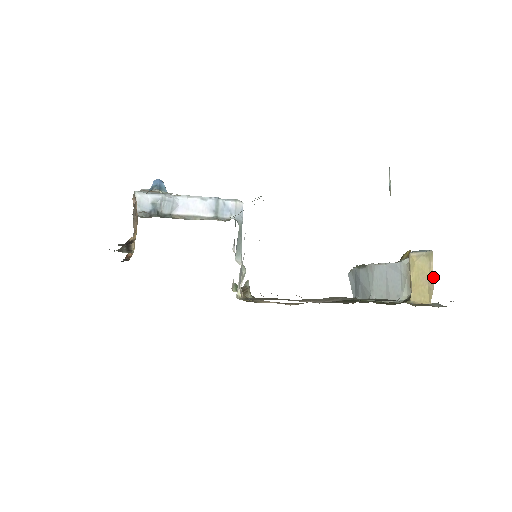
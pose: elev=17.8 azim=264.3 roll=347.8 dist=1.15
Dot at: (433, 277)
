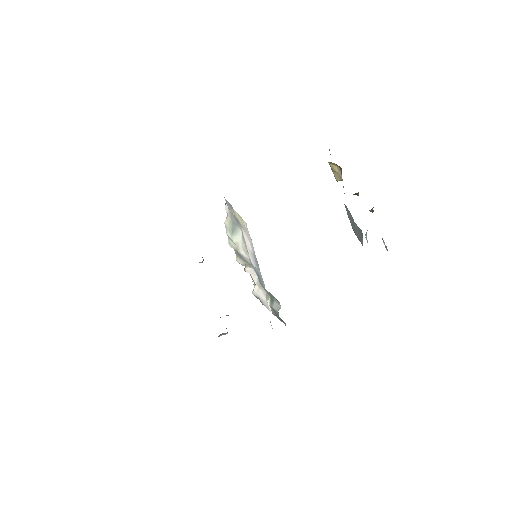
Dot at: occluded
